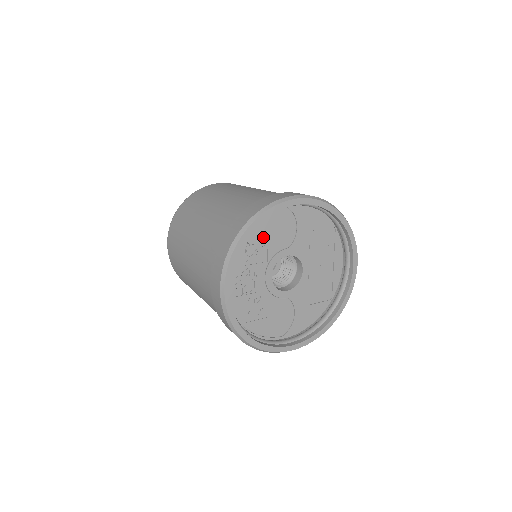
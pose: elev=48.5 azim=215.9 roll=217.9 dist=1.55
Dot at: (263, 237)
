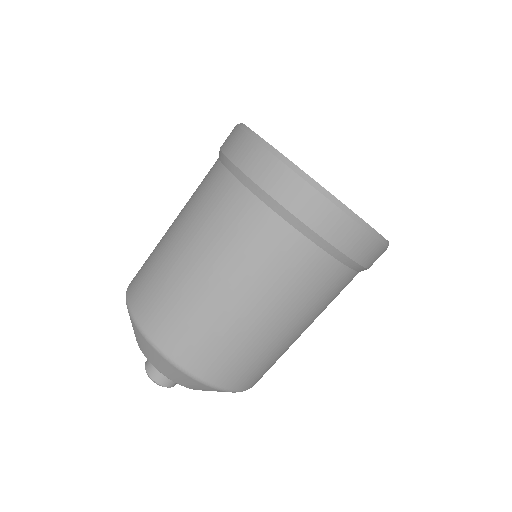
Dot at: occluded
